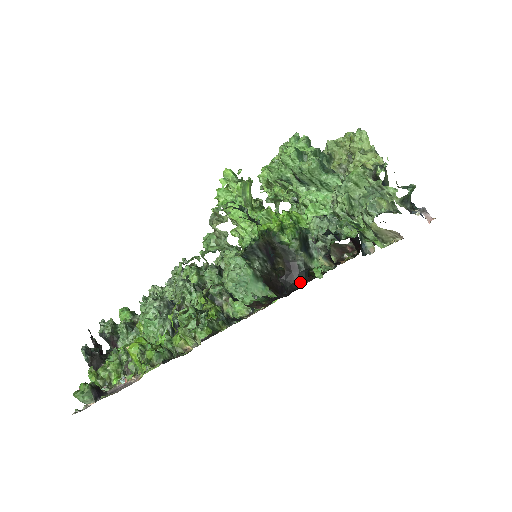
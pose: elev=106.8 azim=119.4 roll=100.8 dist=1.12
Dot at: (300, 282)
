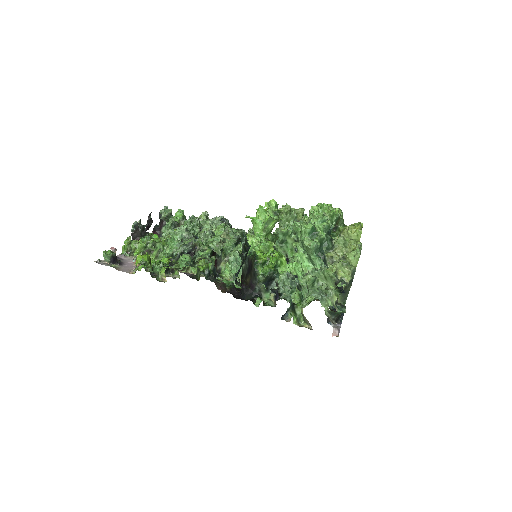
Dot at: (249, 297)
